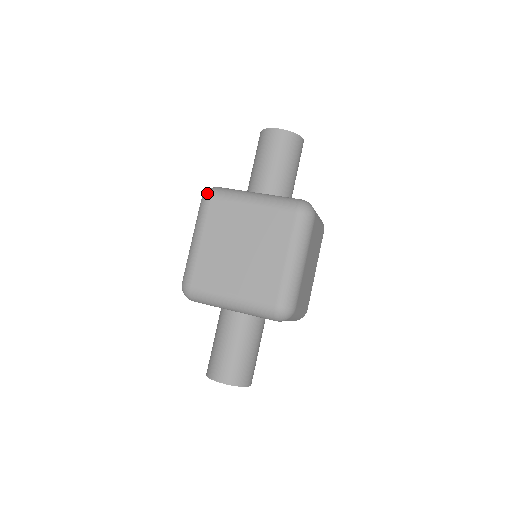
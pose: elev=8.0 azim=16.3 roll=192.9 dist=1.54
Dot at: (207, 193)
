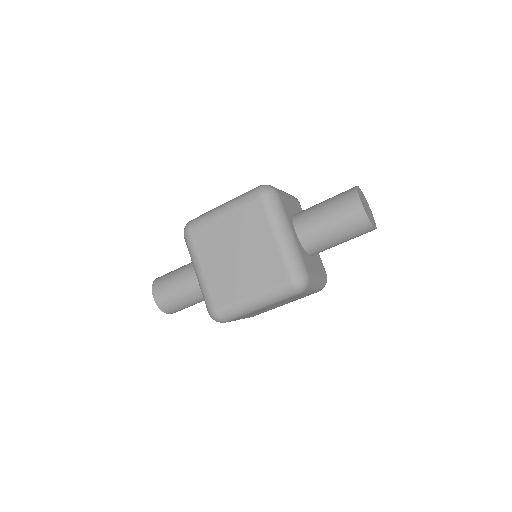
Dot at: (262, 190)
